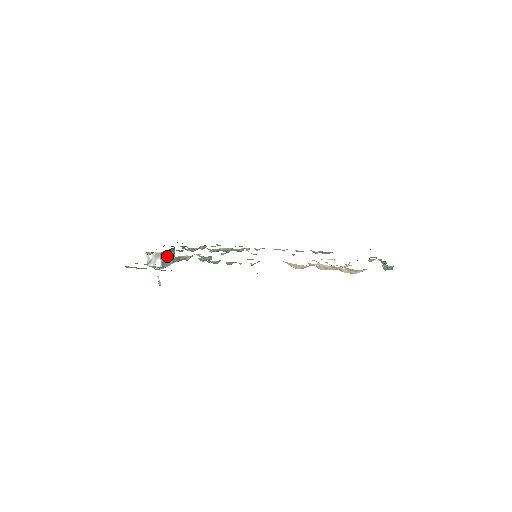
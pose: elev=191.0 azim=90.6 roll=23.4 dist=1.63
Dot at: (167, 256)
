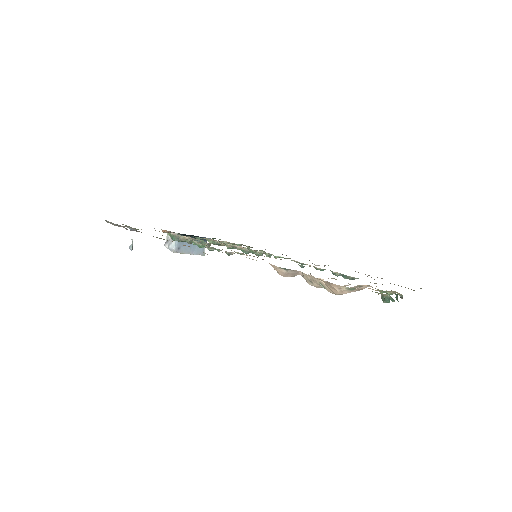
Dot at: occluded
